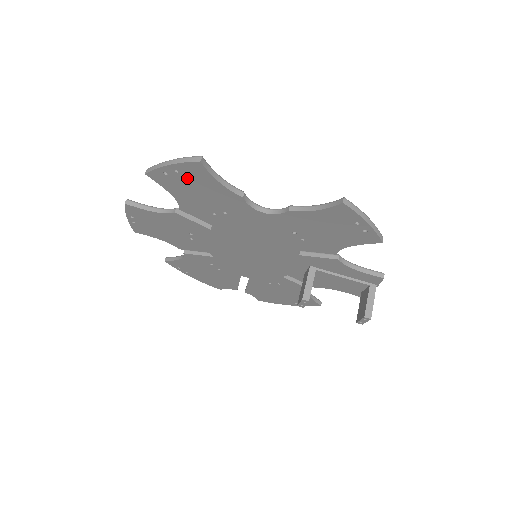
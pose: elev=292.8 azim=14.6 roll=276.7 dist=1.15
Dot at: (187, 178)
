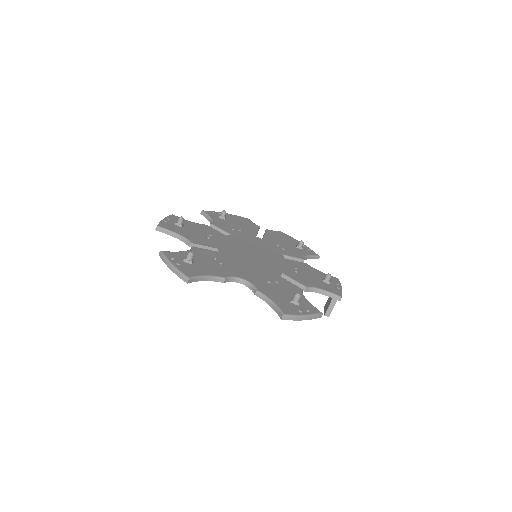
Dot at: occluded
